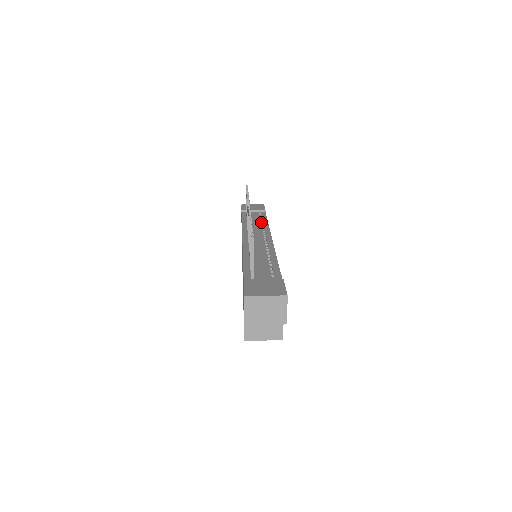
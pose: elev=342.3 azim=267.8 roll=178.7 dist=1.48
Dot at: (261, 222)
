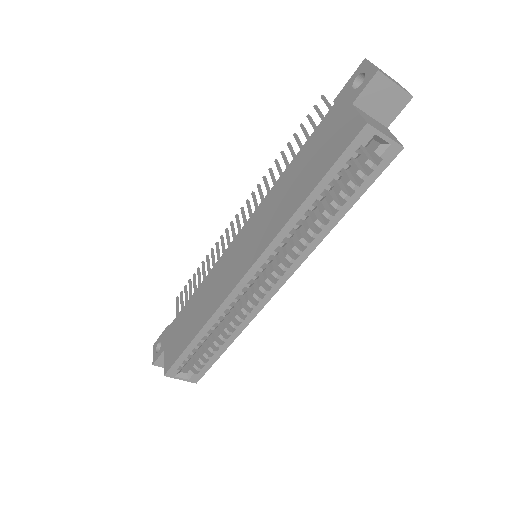
Dot at: occluded
